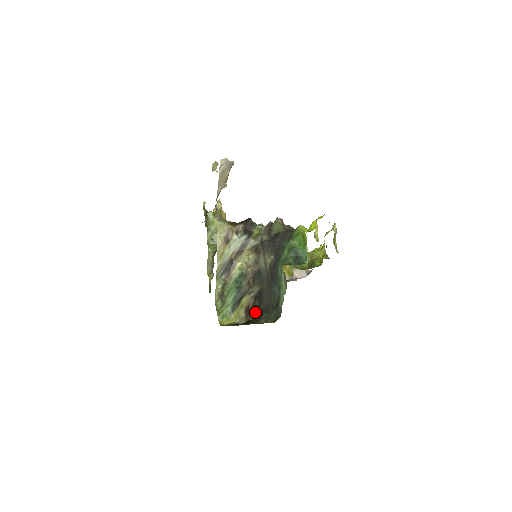
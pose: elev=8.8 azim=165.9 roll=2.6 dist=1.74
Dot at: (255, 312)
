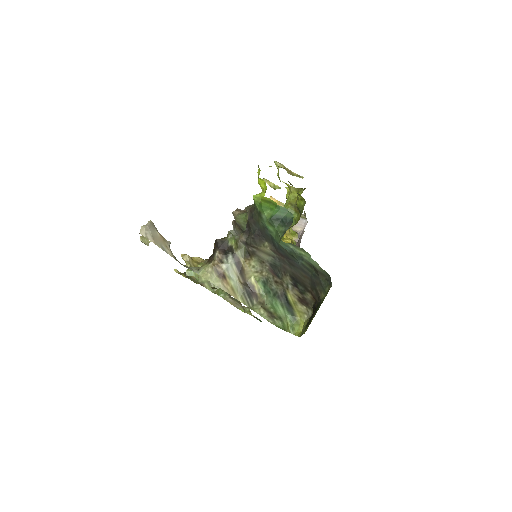
Dot at: (309, 296)
